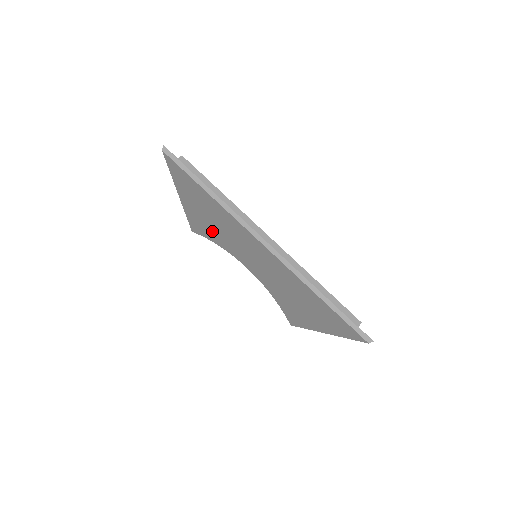
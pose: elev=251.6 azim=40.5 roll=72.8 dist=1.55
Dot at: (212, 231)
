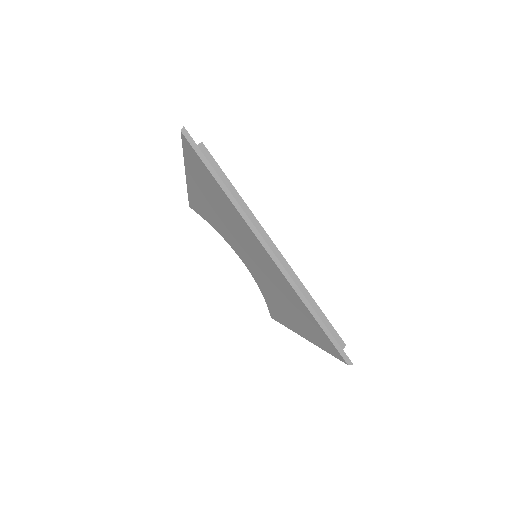
Dot at: (214, 218)
